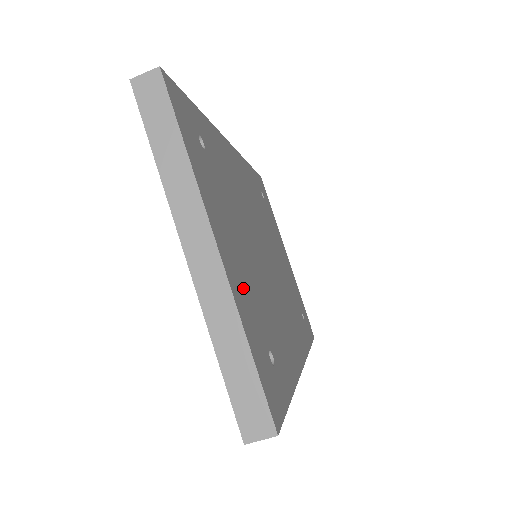
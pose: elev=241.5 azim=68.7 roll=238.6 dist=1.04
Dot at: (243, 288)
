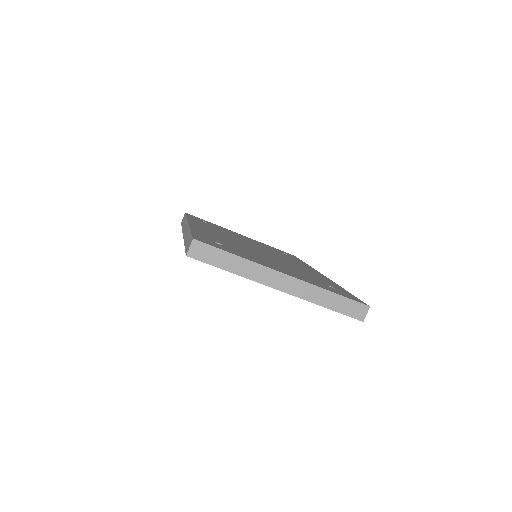
Dot at: occluded
